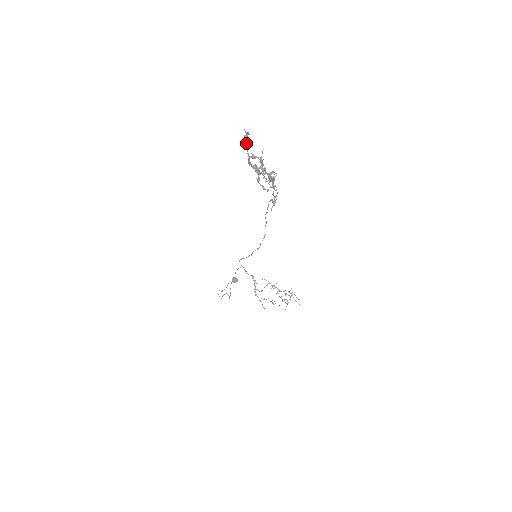
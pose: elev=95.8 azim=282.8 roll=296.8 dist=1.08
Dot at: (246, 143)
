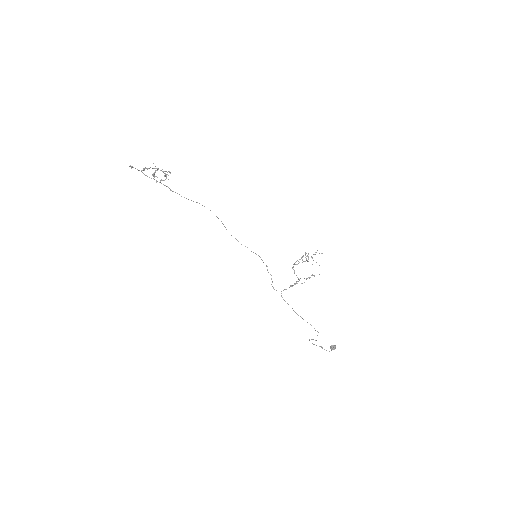
Dot at: occluded
